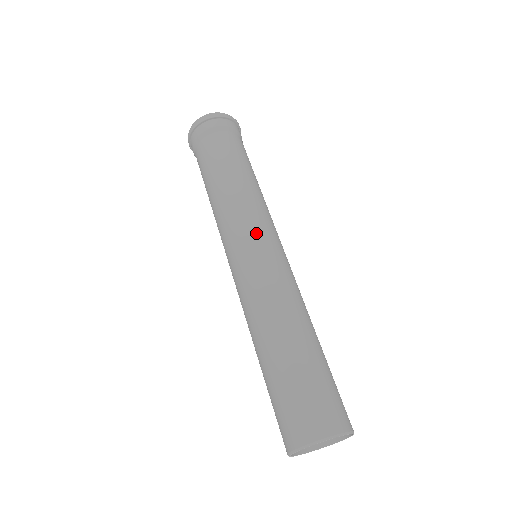
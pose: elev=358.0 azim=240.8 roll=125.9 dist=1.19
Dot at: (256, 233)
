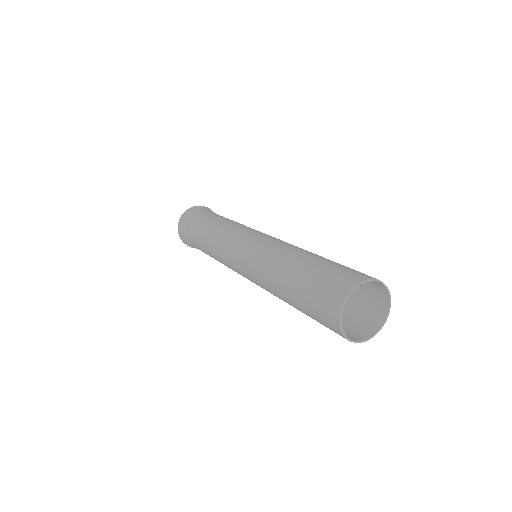
Dot at: (248, 232)
